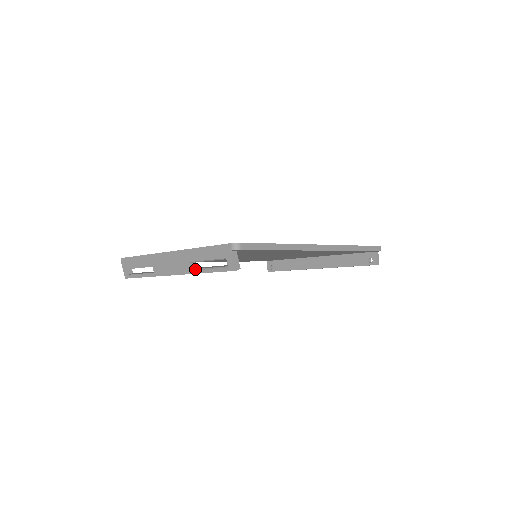
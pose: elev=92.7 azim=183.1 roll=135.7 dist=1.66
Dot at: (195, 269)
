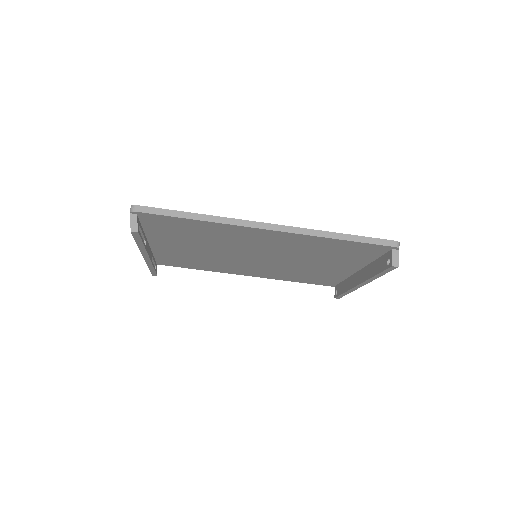
Dot at: occluded
